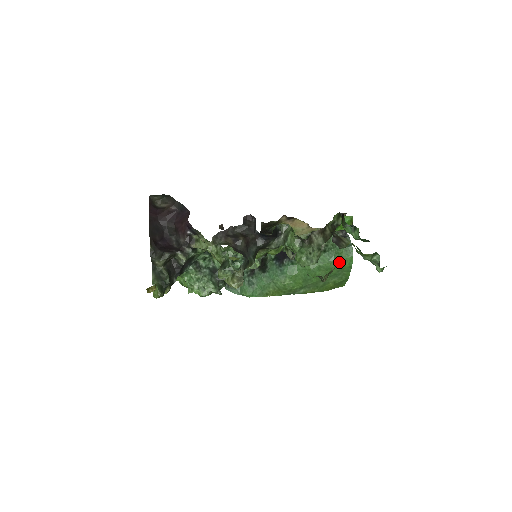
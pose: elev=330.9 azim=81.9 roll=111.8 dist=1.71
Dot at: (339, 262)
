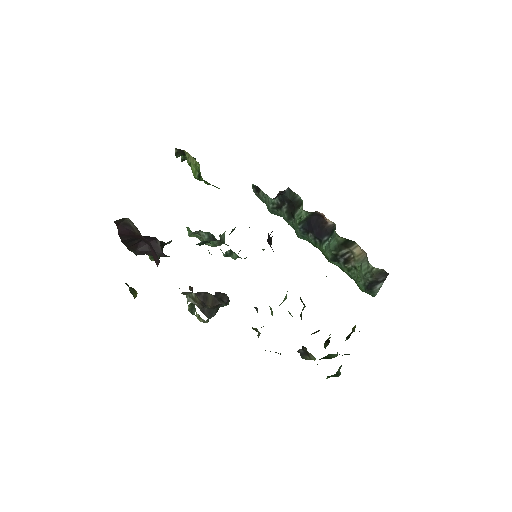
Dot at: occluded
